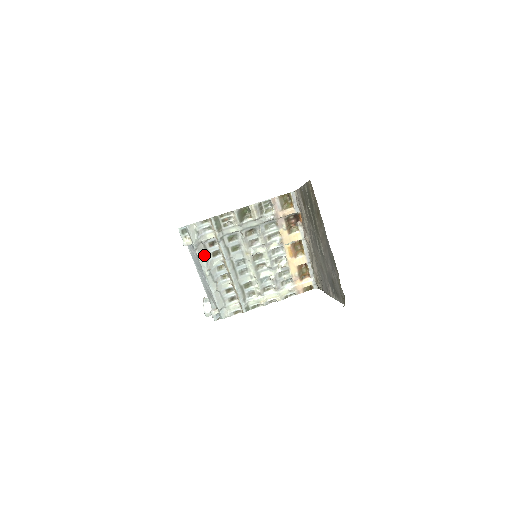
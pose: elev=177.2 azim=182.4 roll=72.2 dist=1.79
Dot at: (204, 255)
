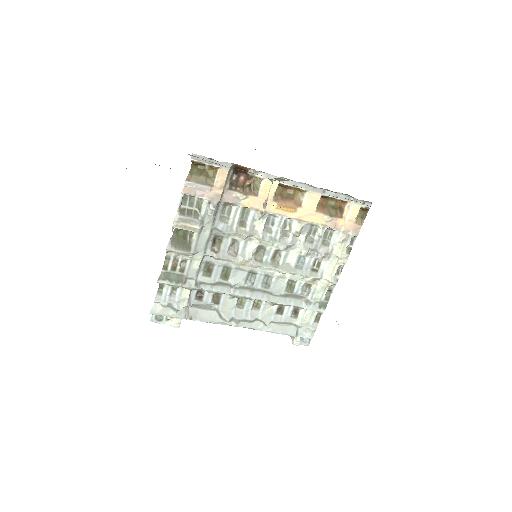
Dot at: (208, 313)
